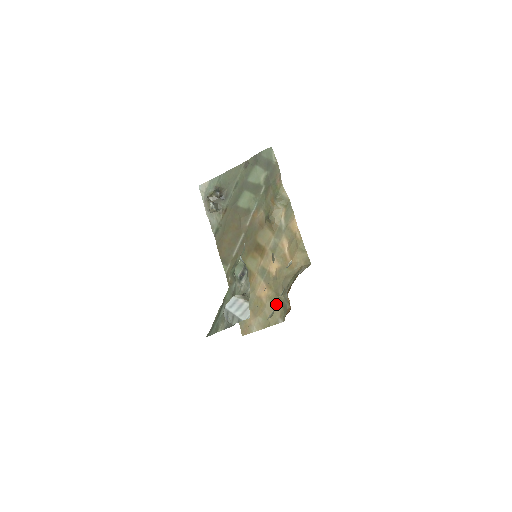
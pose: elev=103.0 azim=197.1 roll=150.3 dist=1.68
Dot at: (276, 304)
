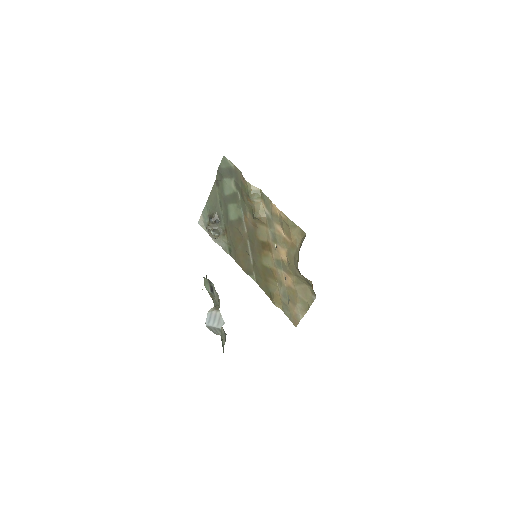
Dot at: (303, 285)
